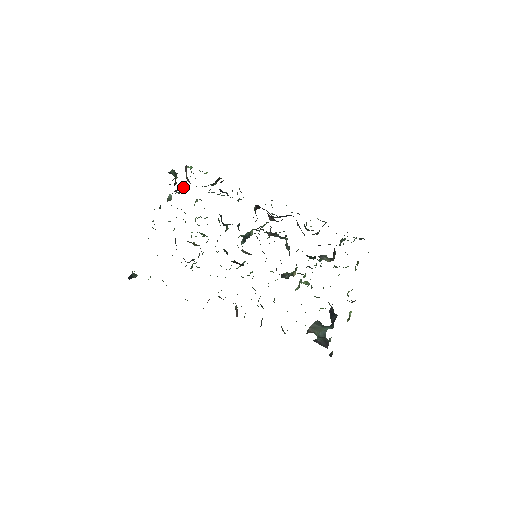
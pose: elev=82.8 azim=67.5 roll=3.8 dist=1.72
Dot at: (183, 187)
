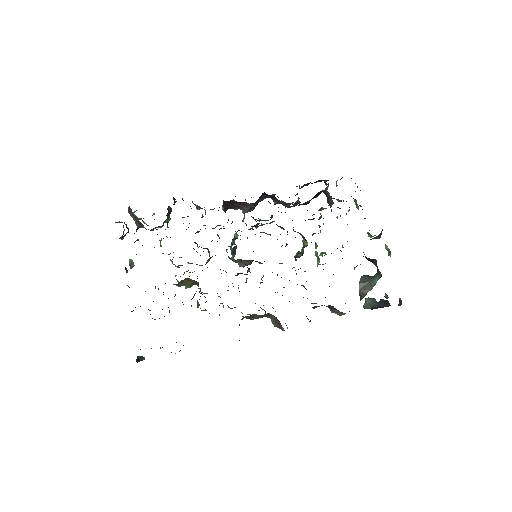
Dot at: (138, 228)
